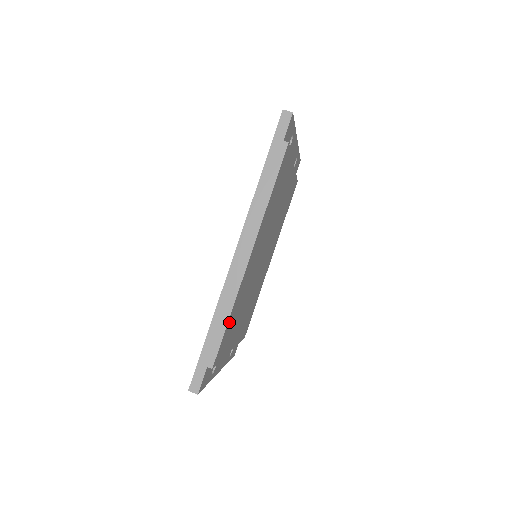
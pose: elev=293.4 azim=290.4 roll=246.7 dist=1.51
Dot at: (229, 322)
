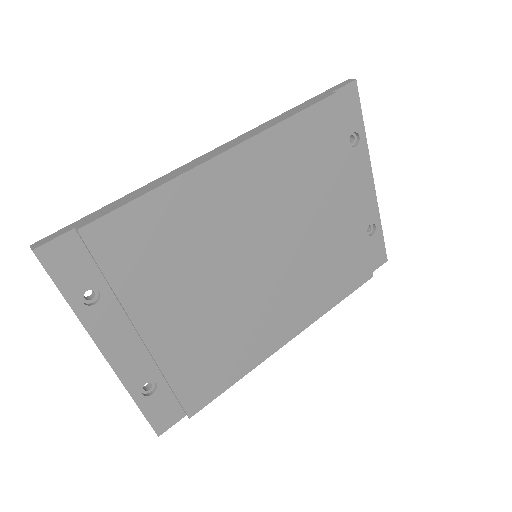
Dot at: (147, 207)
